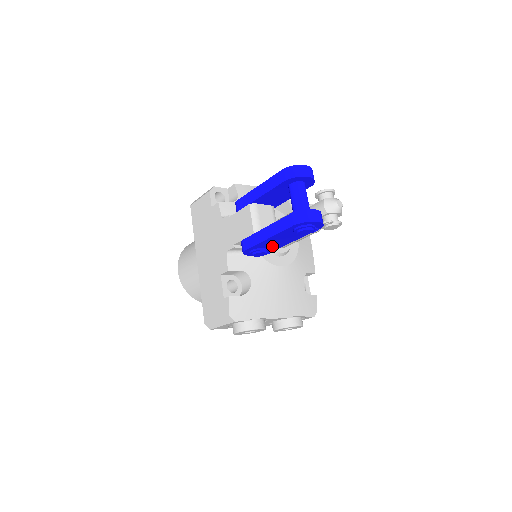
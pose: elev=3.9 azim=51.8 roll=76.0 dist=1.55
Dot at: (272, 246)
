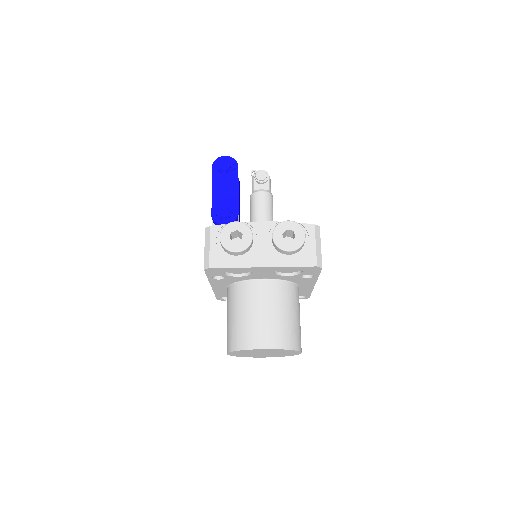
Dot at: (228, 202)
